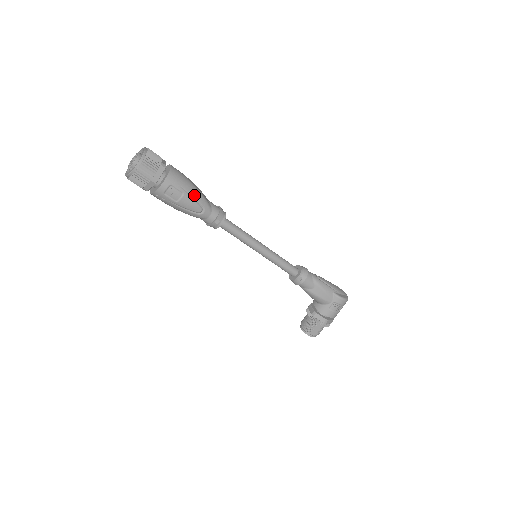
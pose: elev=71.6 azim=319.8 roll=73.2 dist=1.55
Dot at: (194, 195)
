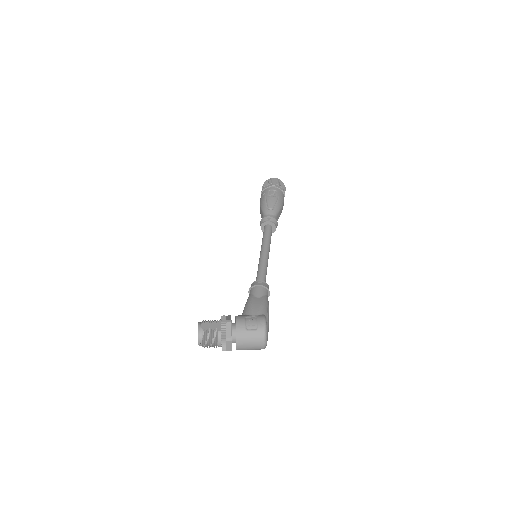
Dot at: (278, 203)
